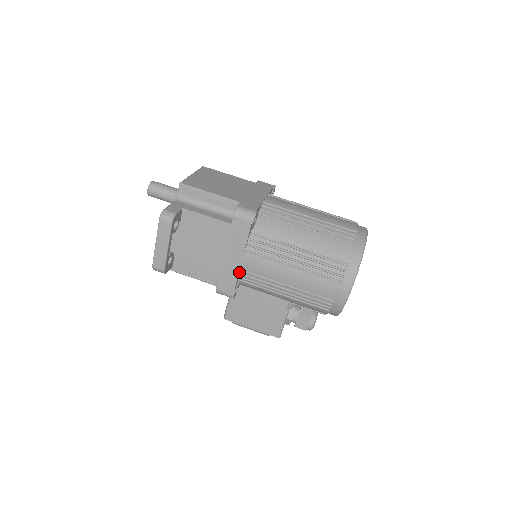
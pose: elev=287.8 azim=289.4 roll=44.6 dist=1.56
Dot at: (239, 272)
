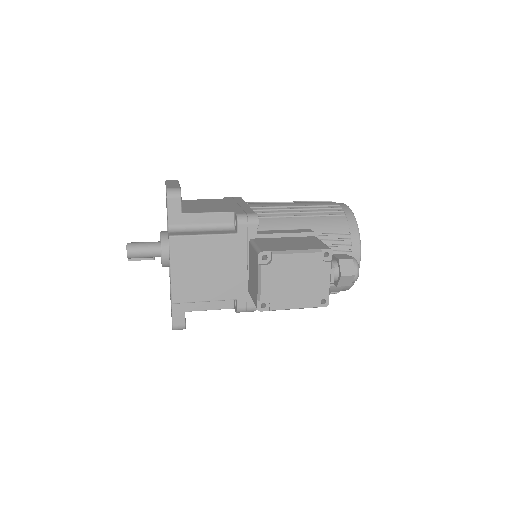
Dot at: occluded
